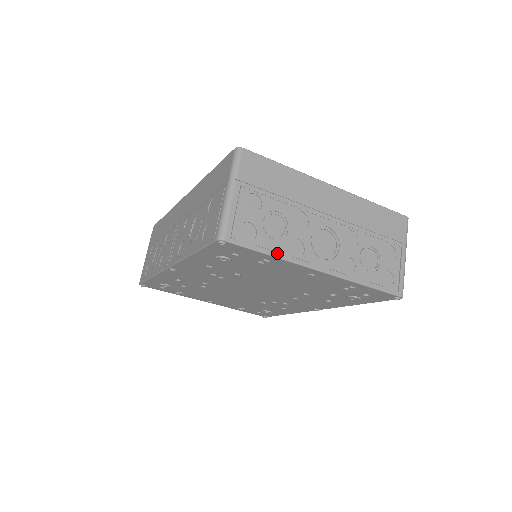
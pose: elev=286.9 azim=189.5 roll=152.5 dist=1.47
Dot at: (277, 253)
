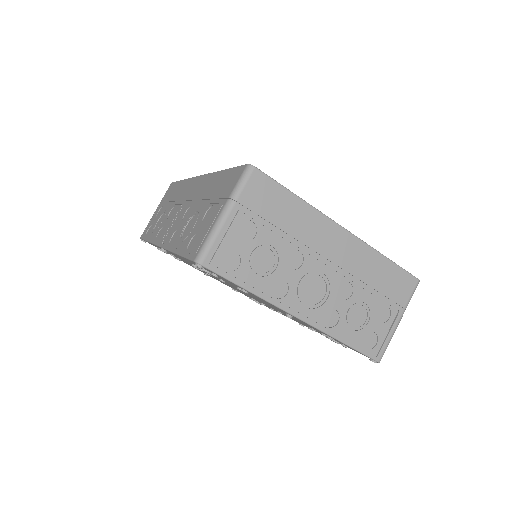
Dot at: (256, 290)
